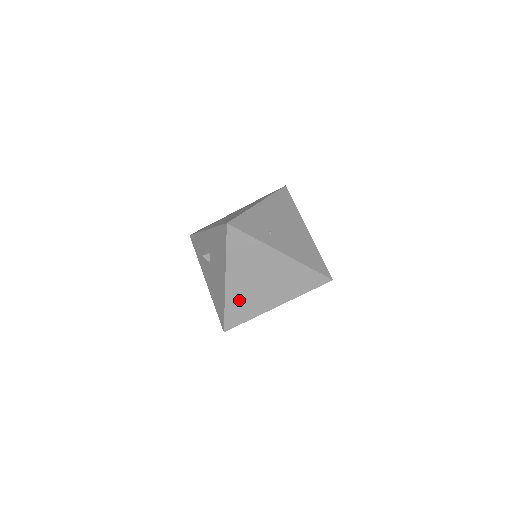
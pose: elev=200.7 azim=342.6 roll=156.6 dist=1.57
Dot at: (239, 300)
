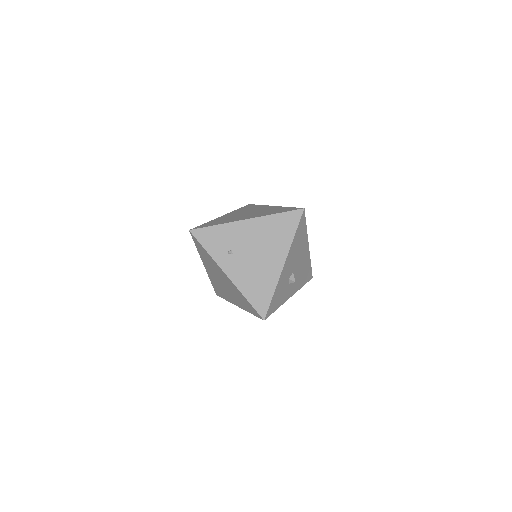
Dot at: (216, 283)
